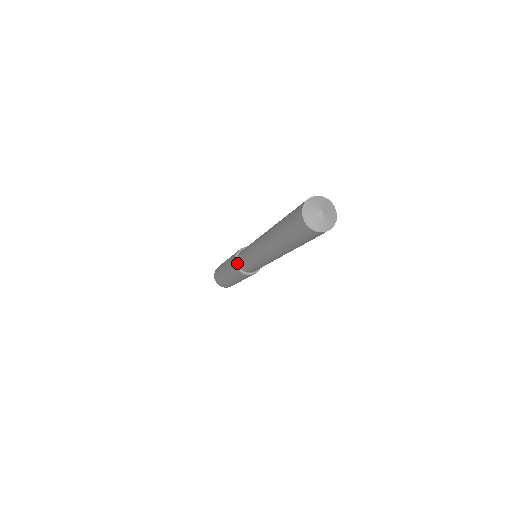
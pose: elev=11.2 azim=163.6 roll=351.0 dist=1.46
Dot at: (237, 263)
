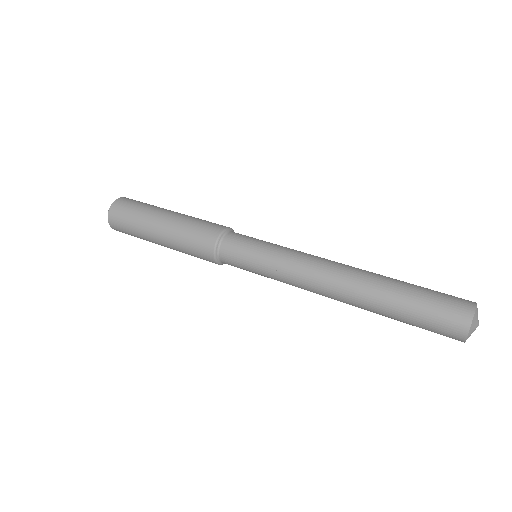
Dot at: (218, 256)
